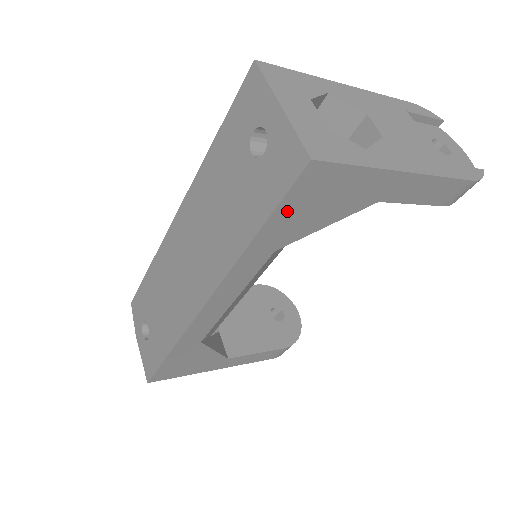
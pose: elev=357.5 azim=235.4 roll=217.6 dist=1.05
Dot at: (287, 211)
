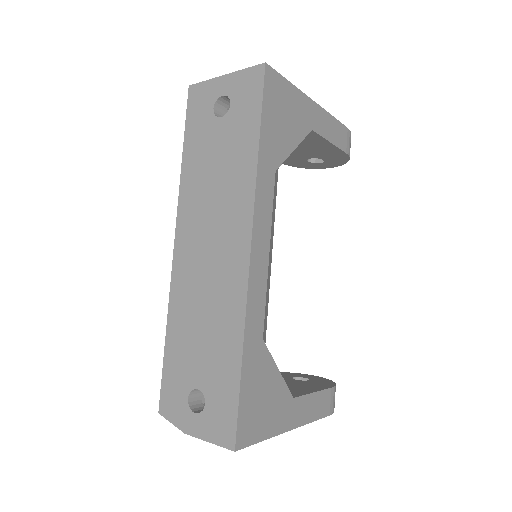
Dot at: (268, 117)
